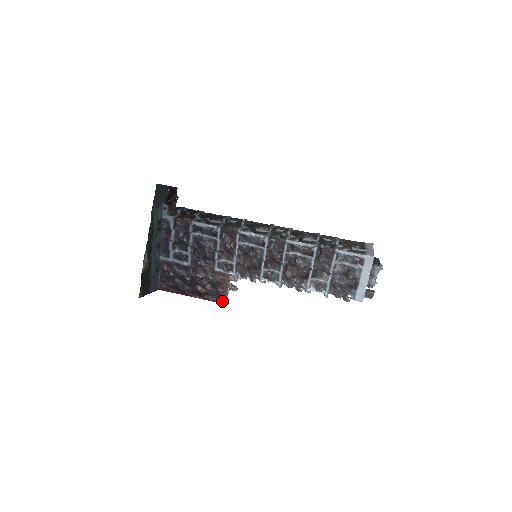
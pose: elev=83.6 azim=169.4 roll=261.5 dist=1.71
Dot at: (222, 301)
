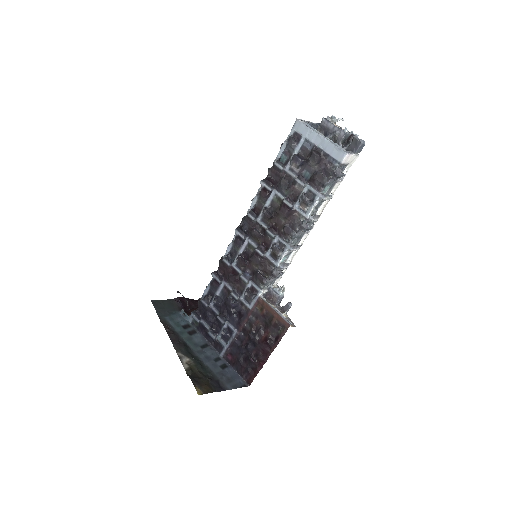
Dot at: (285, 327)
